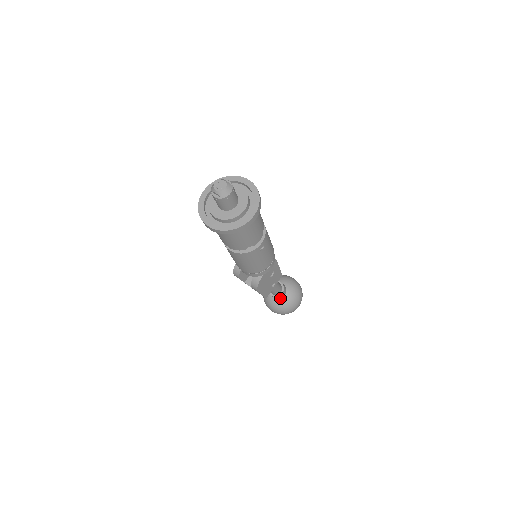
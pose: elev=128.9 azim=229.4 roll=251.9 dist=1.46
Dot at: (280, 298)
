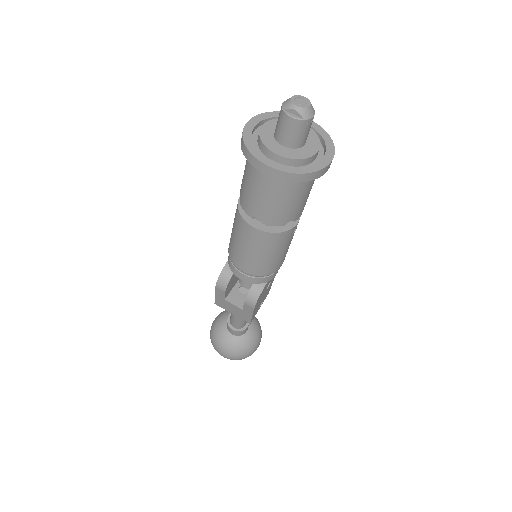
Dot at: (241, 335)
